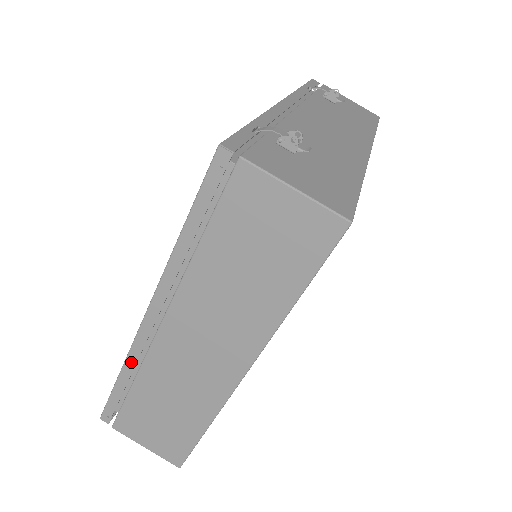
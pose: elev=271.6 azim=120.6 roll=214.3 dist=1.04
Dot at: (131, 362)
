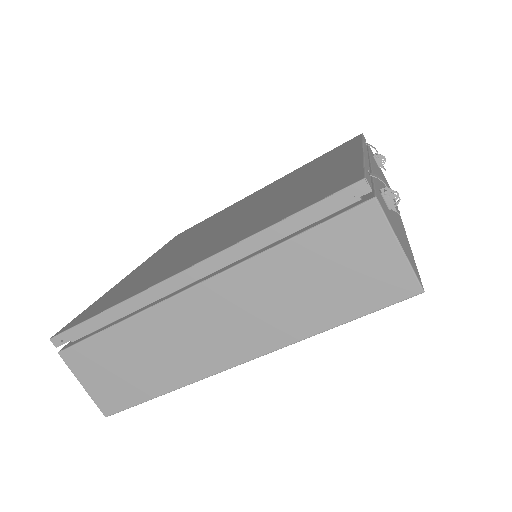
Dot at: (132, 304)
